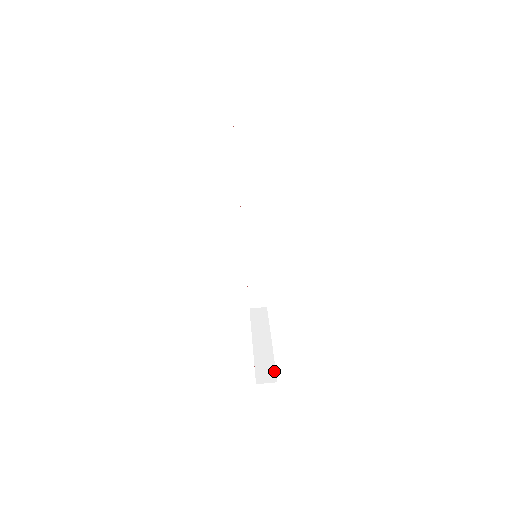
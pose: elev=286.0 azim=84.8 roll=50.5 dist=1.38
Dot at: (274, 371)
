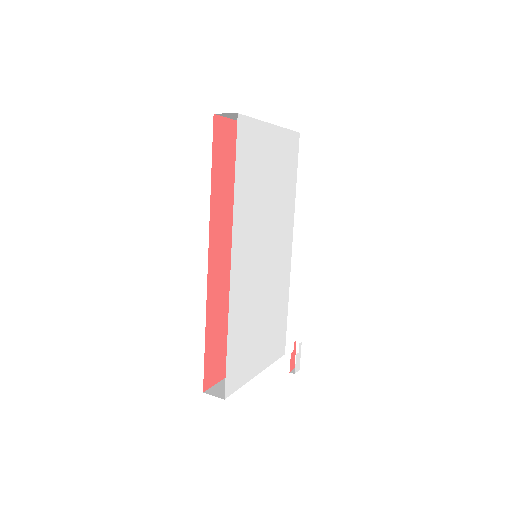
Dot at: (232, 392)
